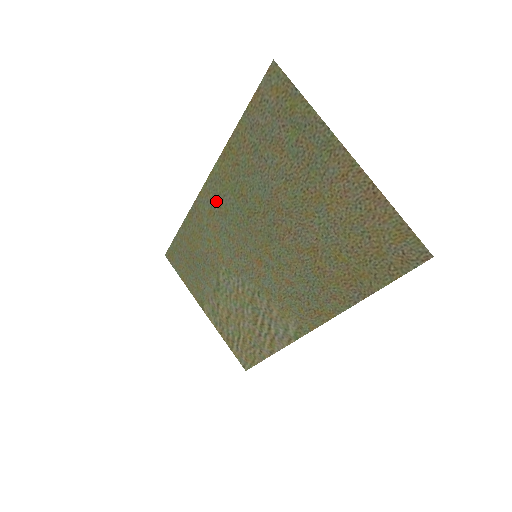
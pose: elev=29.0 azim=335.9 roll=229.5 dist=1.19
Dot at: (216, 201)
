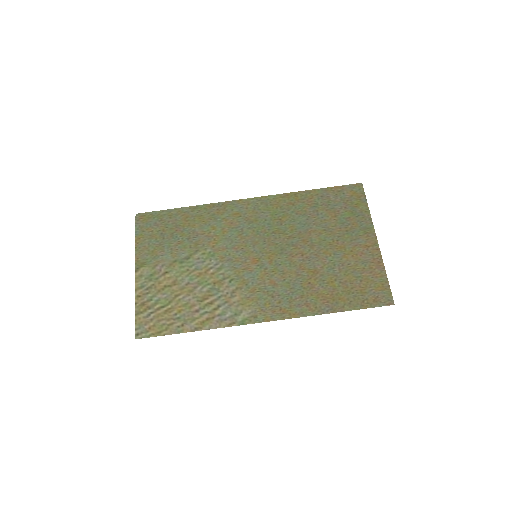
Dot at: (251, 211)
